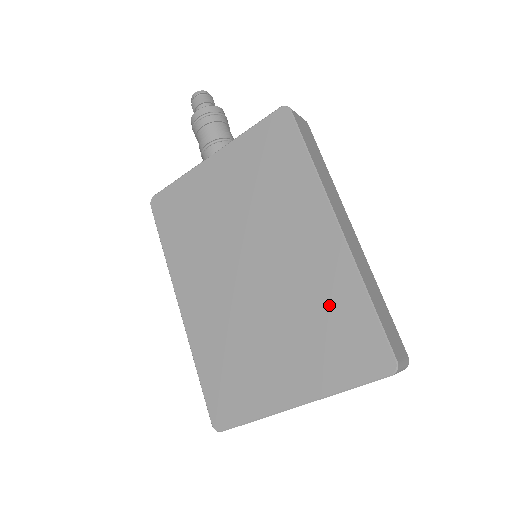
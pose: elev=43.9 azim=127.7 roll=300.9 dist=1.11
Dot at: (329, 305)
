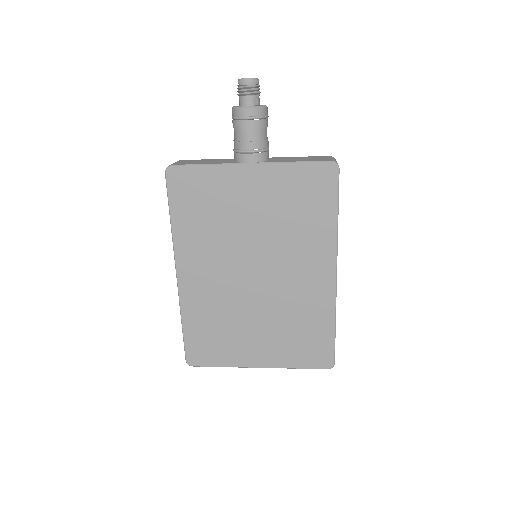
Dot at: (307, 321)
